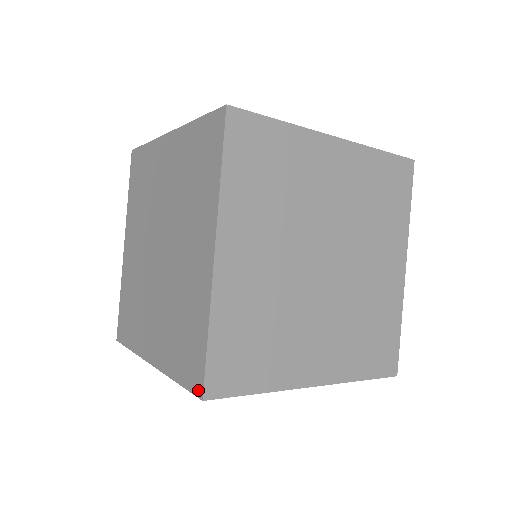
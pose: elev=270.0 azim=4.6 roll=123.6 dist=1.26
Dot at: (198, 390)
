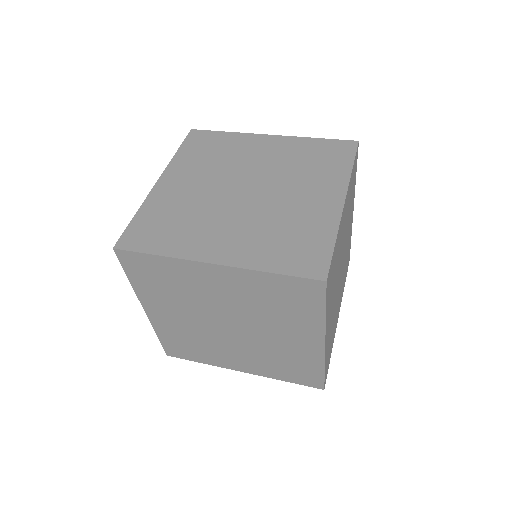
Dot at: (318, 387)
